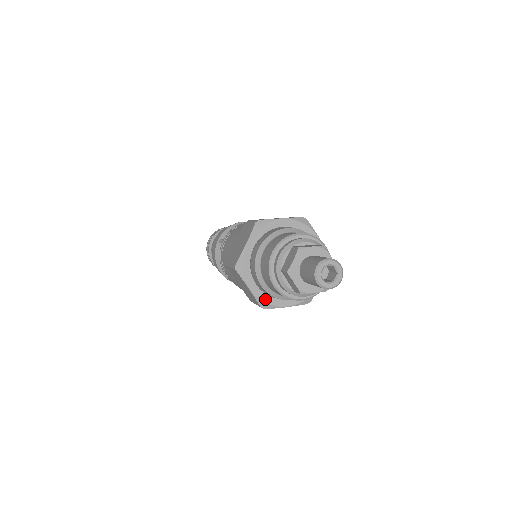
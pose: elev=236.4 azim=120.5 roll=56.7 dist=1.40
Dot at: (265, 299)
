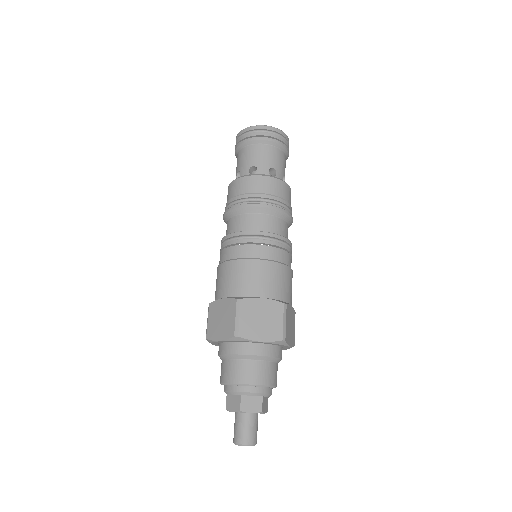
Dot at: occluded
